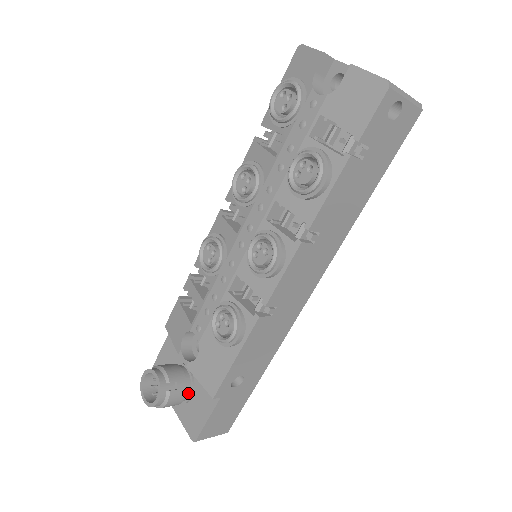
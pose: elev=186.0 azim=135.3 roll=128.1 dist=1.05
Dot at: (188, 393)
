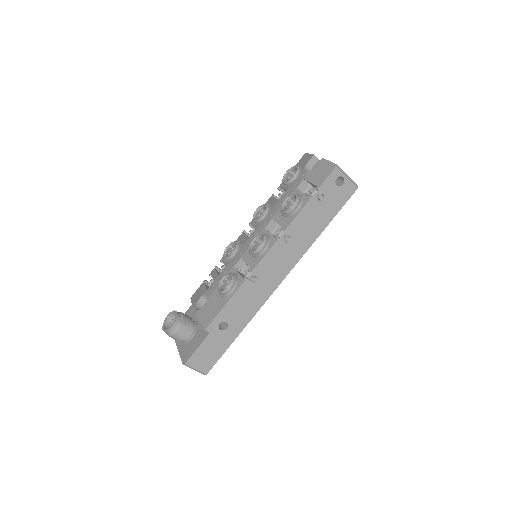
Dot at: (191, 334)
